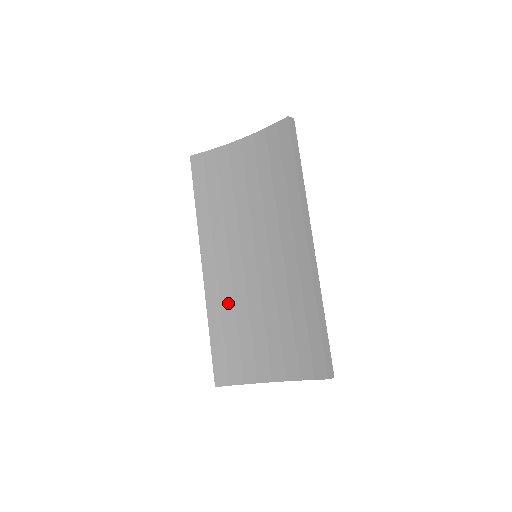
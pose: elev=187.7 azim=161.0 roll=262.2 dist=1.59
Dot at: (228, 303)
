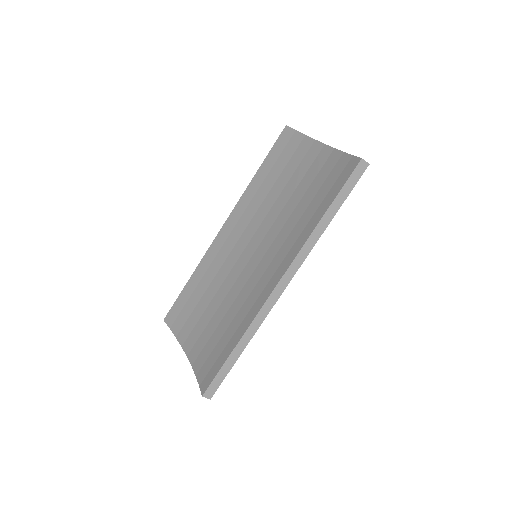
Dot at: (213, 272)
